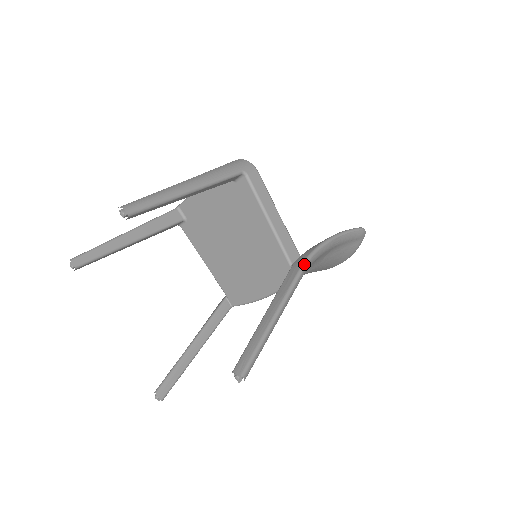
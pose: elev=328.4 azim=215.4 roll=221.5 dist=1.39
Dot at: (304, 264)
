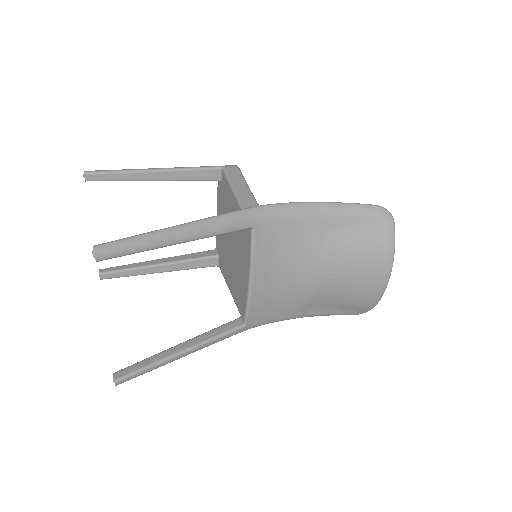
Dot at: (248, 208)
